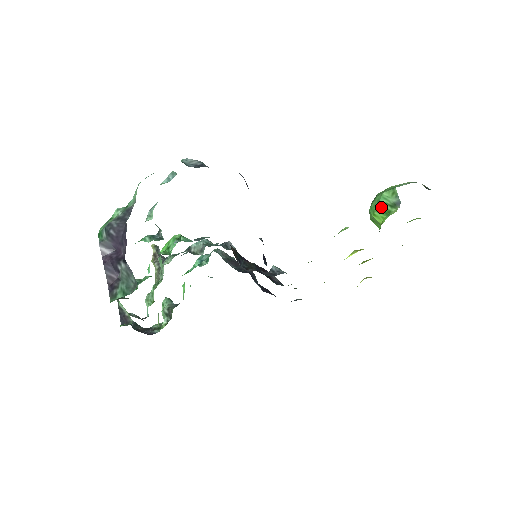
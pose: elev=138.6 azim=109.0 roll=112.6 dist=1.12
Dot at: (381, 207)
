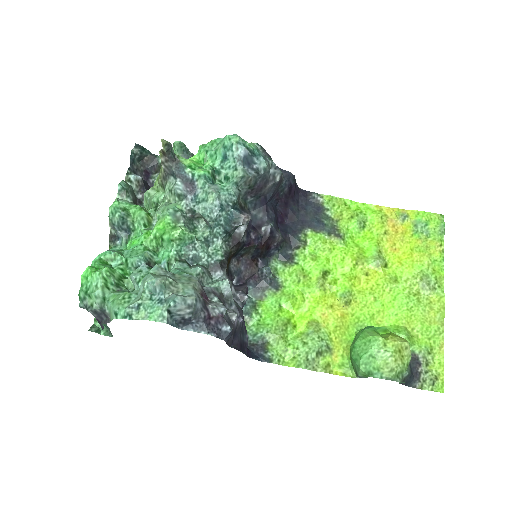
Dot at: (353, 362)
